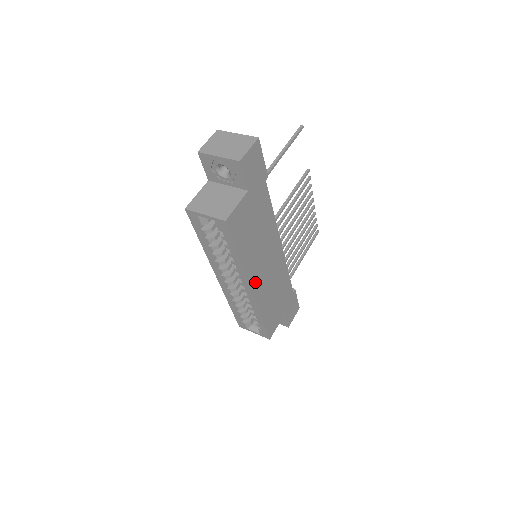
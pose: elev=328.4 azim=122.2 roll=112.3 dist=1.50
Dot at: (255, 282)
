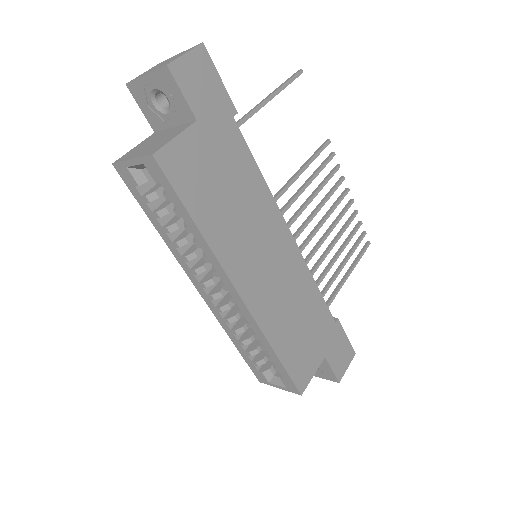
Dot at: (245, 283)
